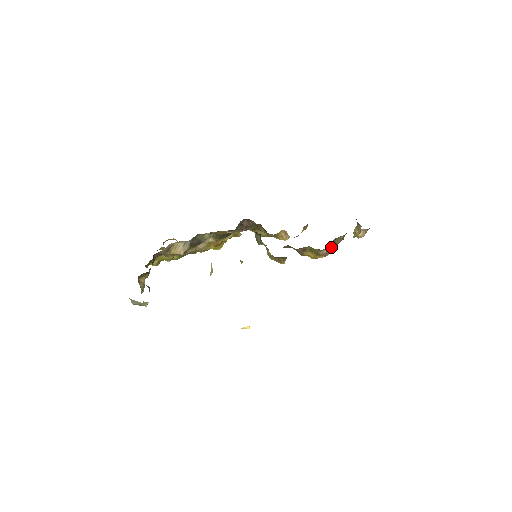
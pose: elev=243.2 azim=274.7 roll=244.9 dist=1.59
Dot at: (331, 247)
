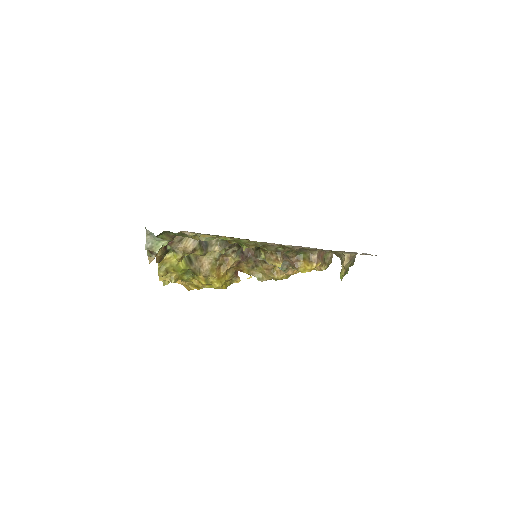
Dot at: (321, 260)
